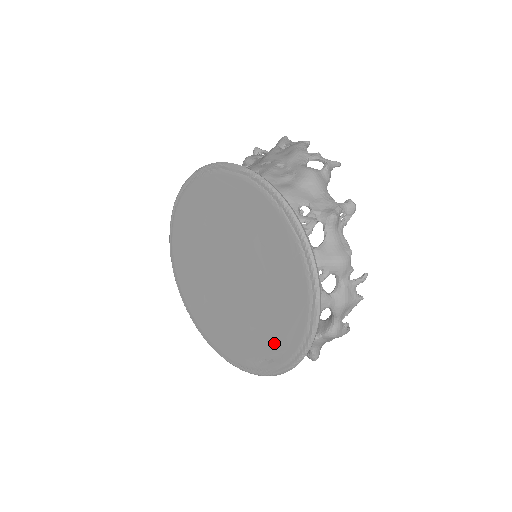
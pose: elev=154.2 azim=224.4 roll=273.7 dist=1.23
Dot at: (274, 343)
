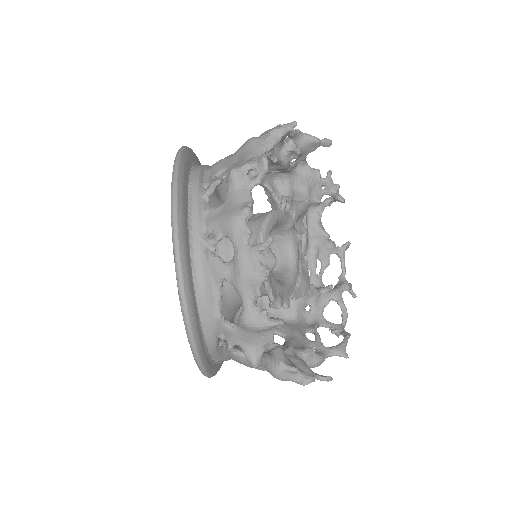
Dot at: occluded
